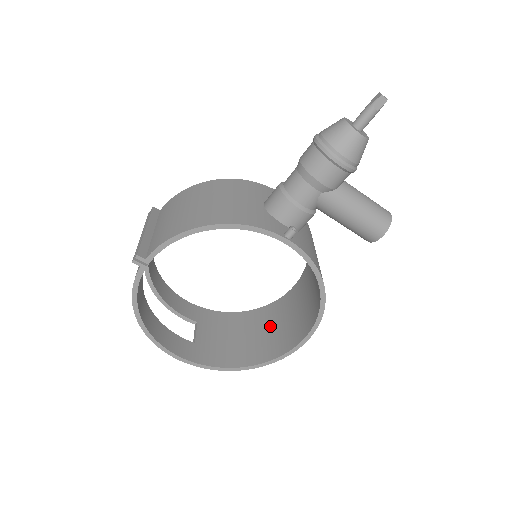
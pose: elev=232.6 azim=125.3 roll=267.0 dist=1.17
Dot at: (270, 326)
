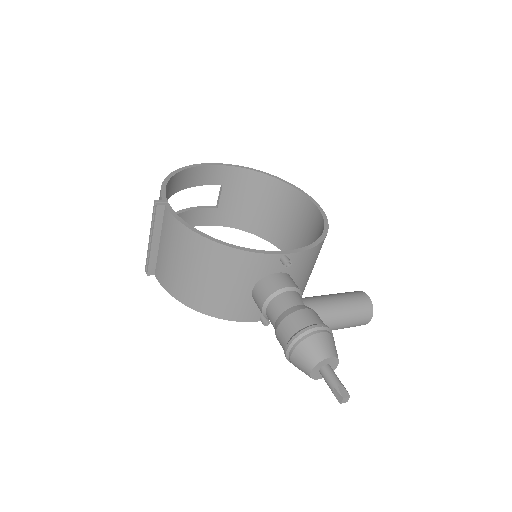
Dot at: (284, 213)
